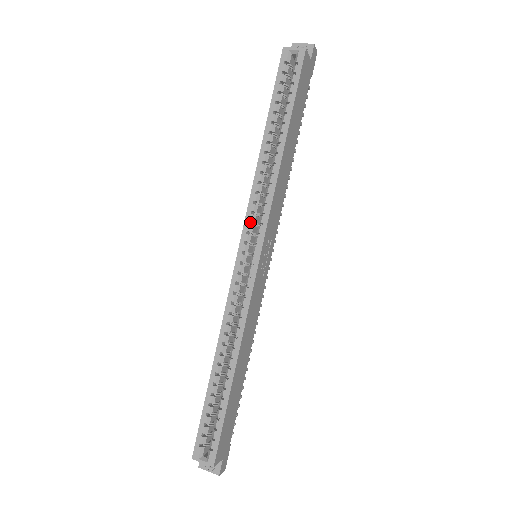
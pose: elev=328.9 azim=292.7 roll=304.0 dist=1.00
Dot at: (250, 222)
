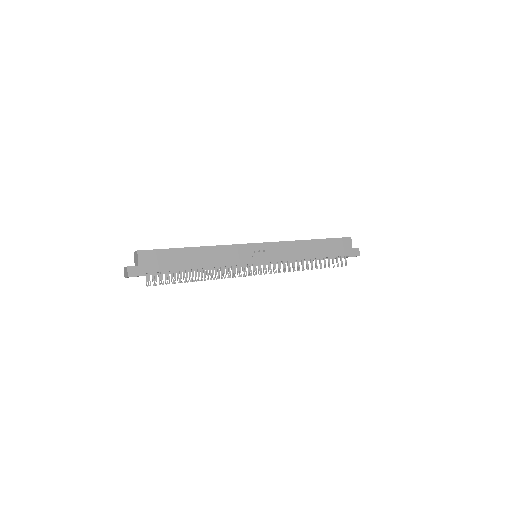
Dot at: occluded
